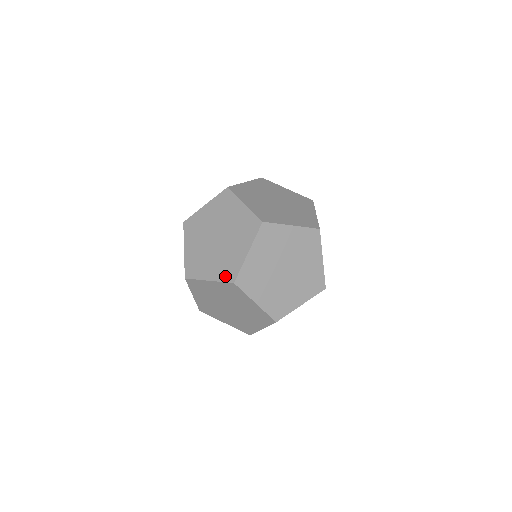
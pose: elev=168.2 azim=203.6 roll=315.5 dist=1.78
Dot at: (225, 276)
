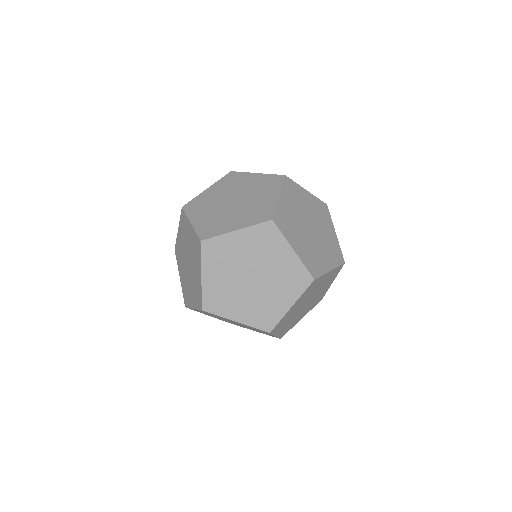
Dot at: (258, 219)
